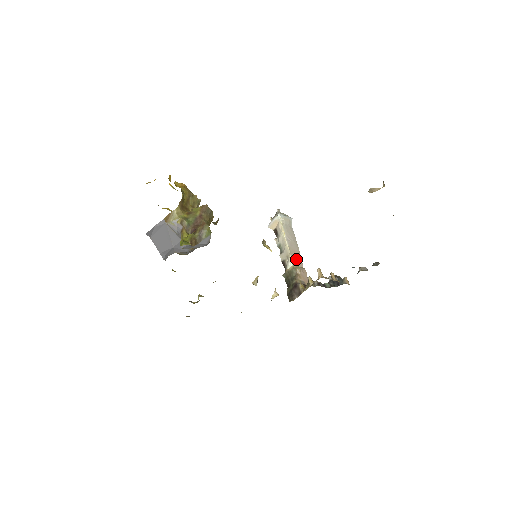
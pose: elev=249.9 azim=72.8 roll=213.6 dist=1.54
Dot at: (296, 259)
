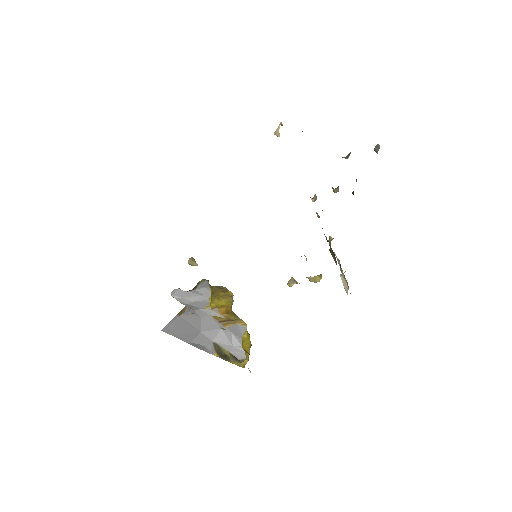
Dot at: occluded
